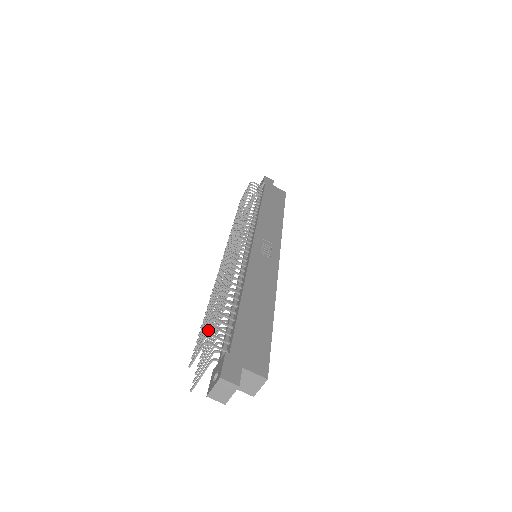
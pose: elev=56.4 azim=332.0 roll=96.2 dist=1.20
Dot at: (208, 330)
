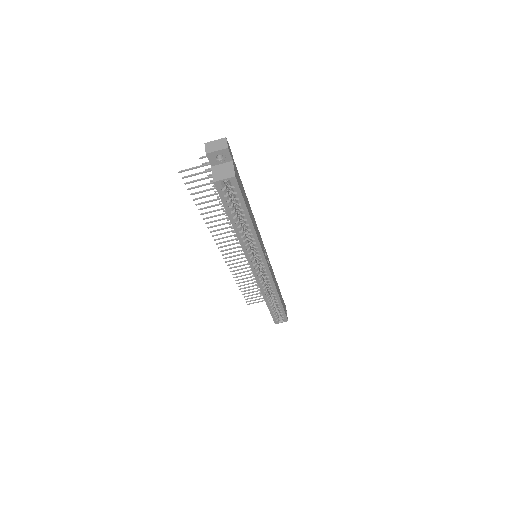
Dot at: (202, 214)
